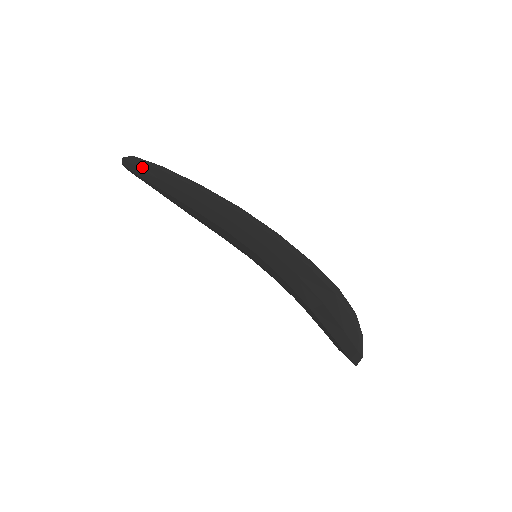
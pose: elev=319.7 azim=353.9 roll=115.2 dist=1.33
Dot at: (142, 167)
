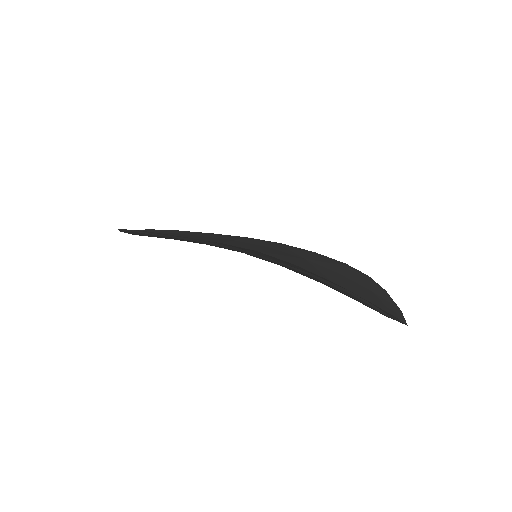
Dot at: (130, 233)
